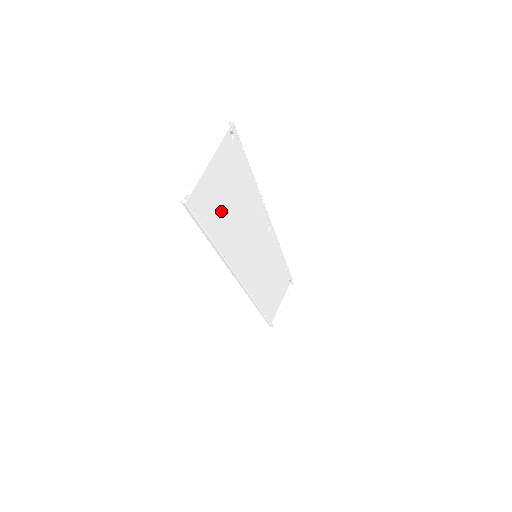
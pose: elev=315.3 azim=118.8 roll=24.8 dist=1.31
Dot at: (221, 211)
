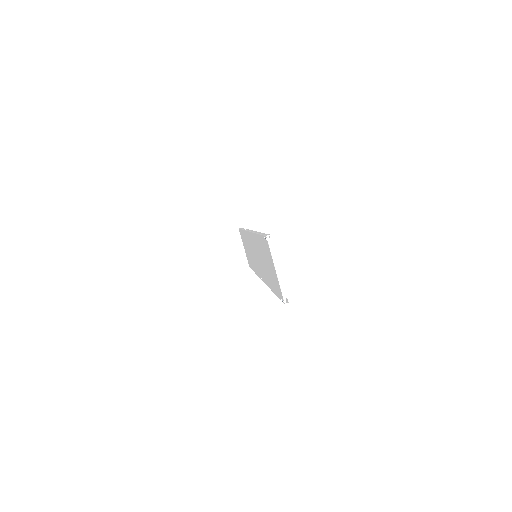
Dot at: (269, 273)
